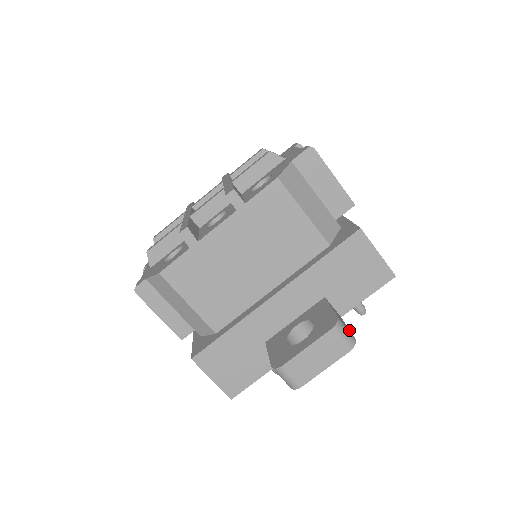
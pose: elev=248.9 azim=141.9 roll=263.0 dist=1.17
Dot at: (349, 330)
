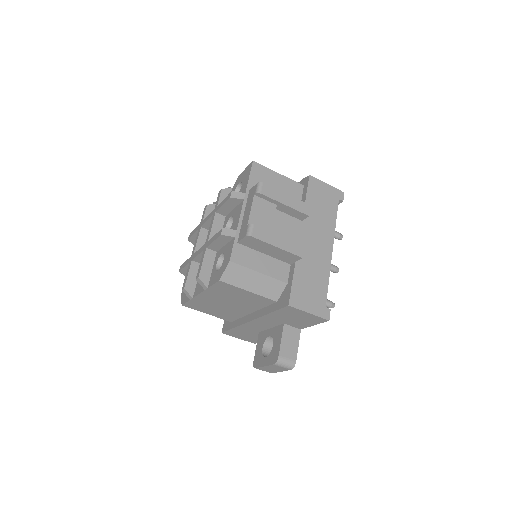
Dot at: (294, 354)
